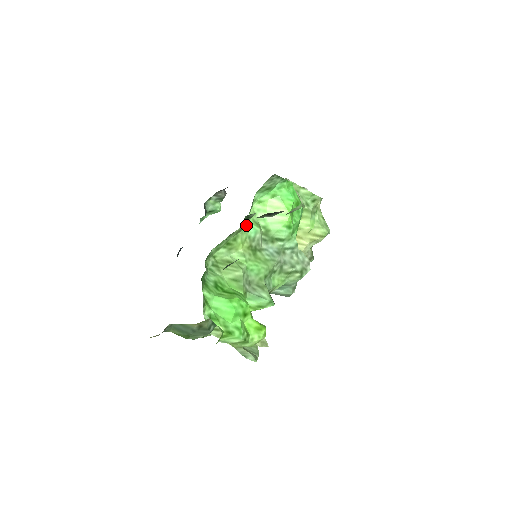
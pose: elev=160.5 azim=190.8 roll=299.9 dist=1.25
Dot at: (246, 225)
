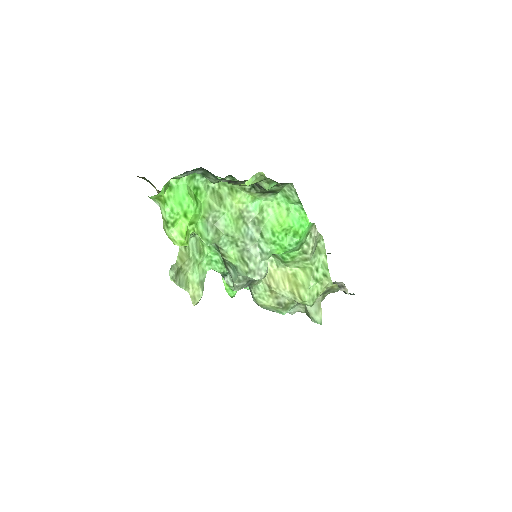
Dot at: (254, 198)
